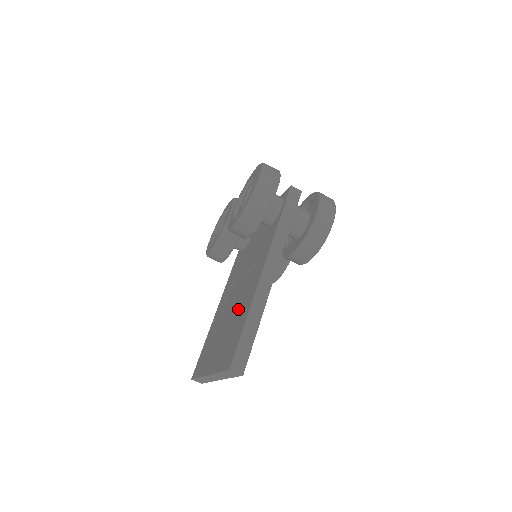
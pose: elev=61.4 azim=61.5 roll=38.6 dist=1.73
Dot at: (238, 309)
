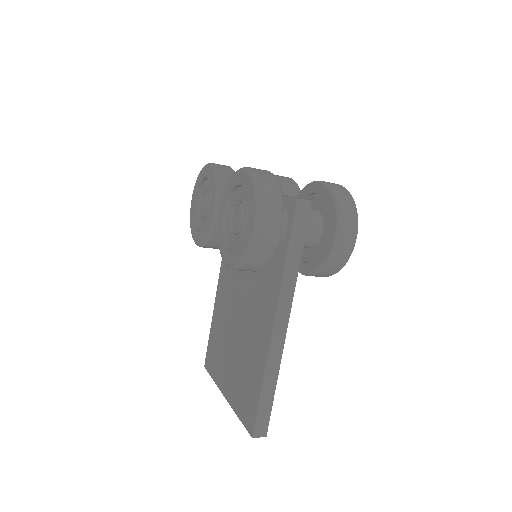
Dot at: (247, 346)
